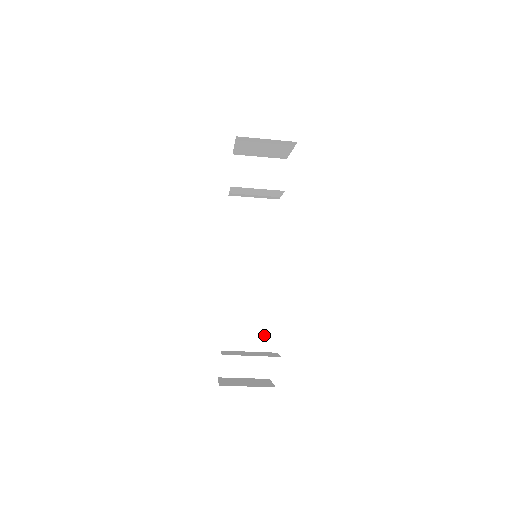
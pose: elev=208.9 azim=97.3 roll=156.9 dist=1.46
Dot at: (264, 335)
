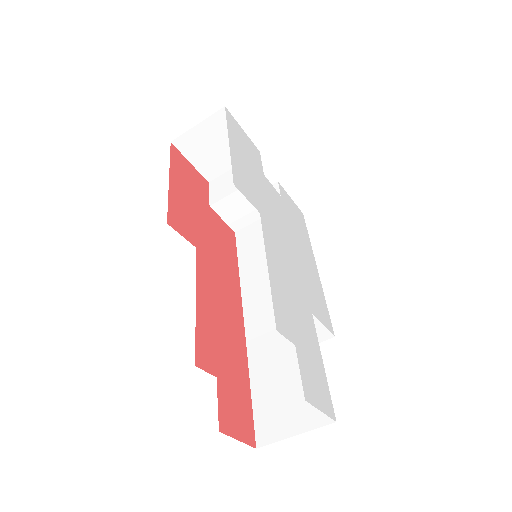
Dot at: occluded
